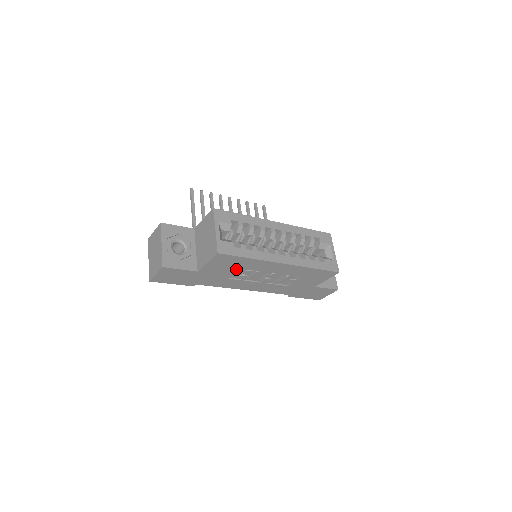
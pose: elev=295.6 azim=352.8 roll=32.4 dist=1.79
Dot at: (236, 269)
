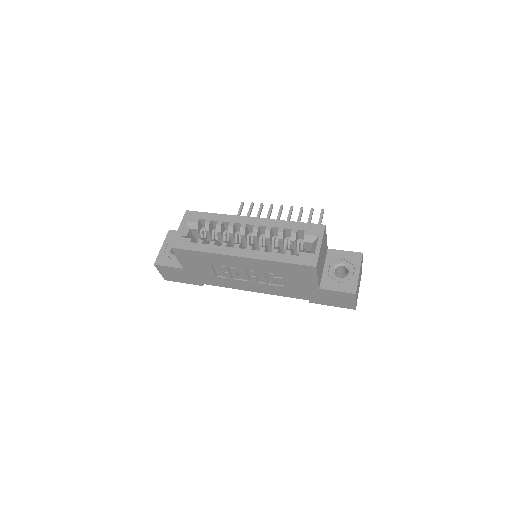
Dot at: (209, 265)
